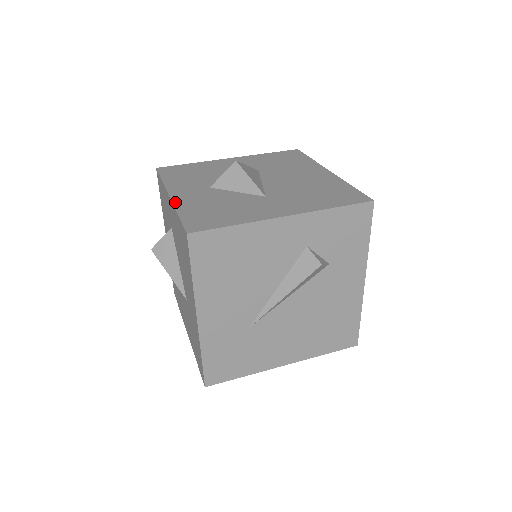
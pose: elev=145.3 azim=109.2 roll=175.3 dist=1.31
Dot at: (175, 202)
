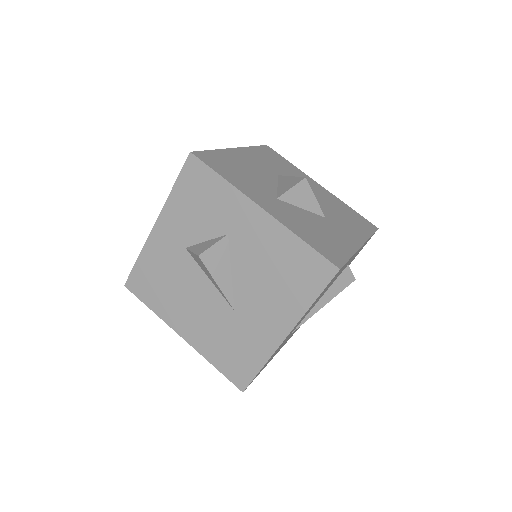
Dot at: (280, 221)
